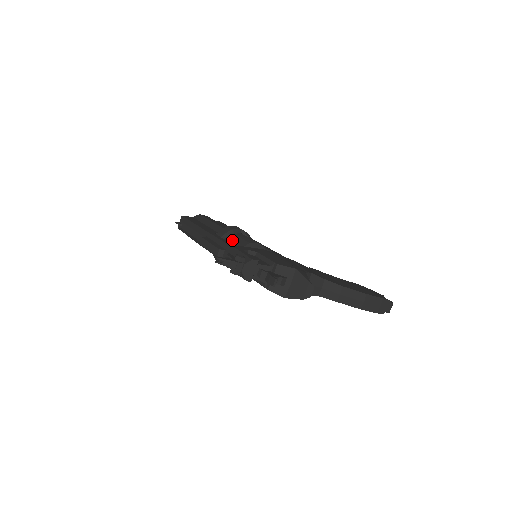
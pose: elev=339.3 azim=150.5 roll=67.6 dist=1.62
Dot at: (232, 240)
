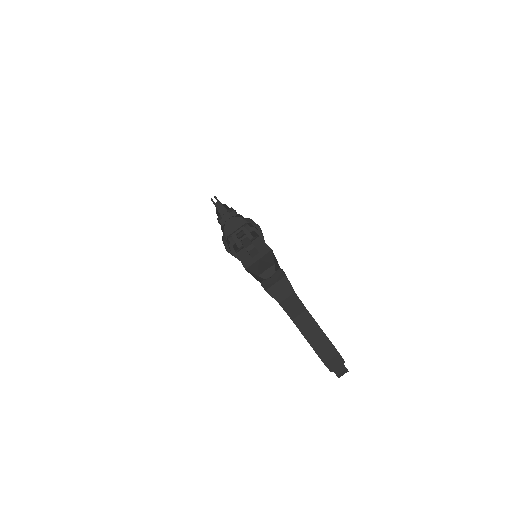
Dot at: occluded
